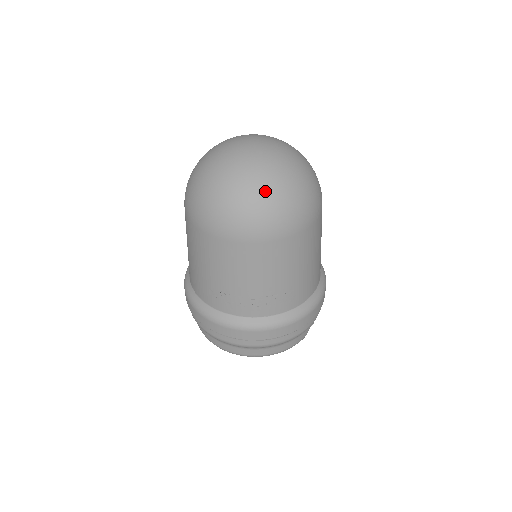
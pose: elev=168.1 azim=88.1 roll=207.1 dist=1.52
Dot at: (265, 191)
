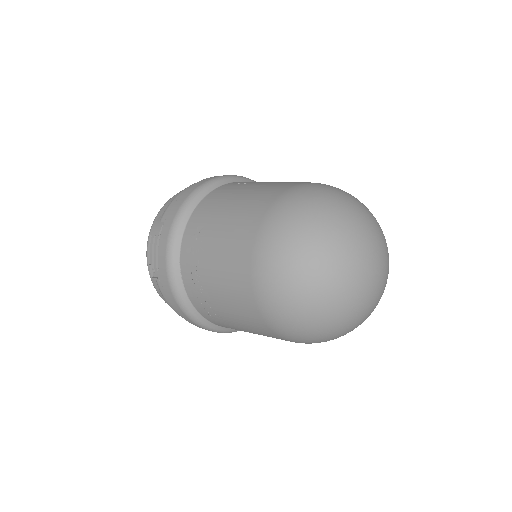
Dot at: occluded
